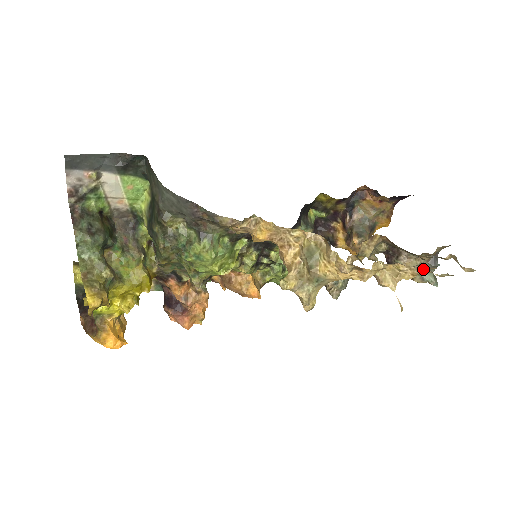
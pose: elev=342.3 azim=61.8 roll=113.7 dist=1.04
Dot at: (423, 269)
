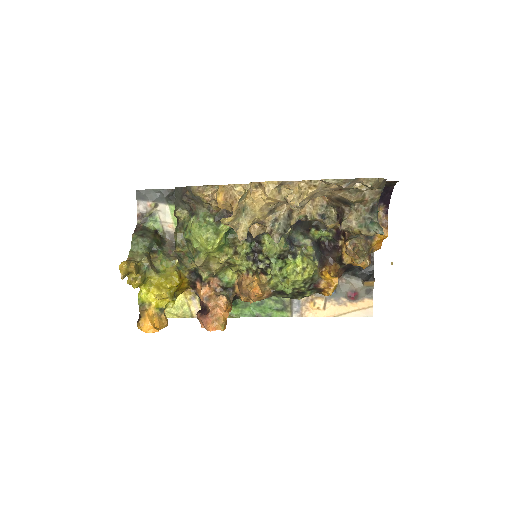
Dot at: (369, 222)
